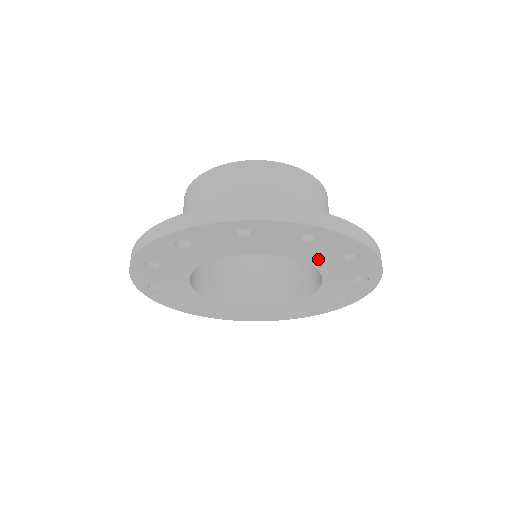
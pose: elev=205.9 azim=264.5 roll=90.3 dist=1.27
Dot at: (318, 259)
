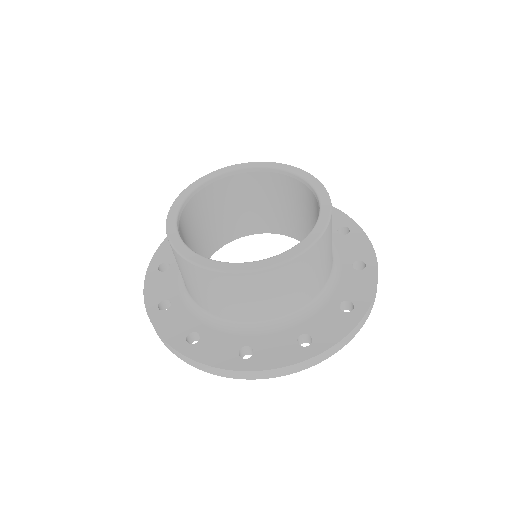
Dot at: occluded
